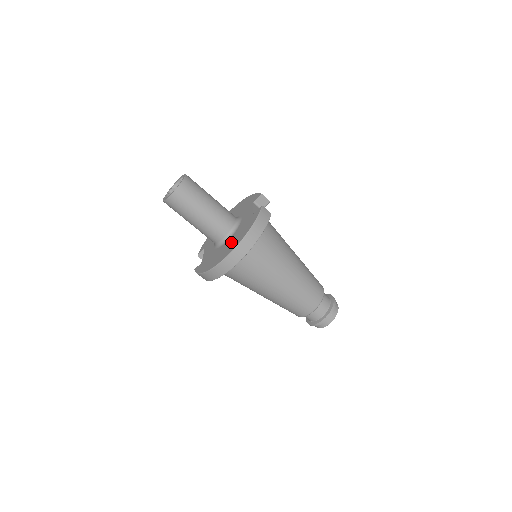
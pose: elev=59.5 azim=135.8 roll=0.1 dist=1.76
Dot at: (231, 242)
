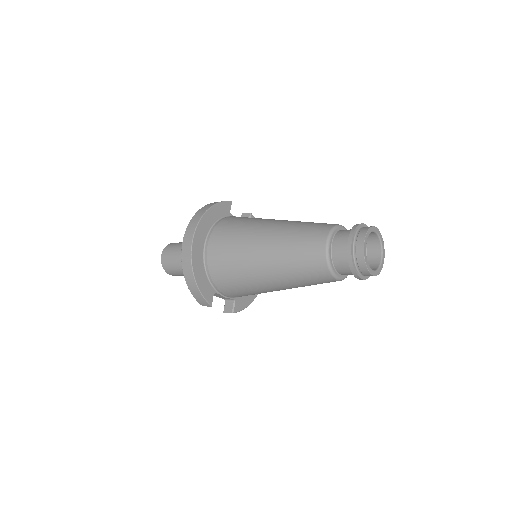
Dot at: occluded
